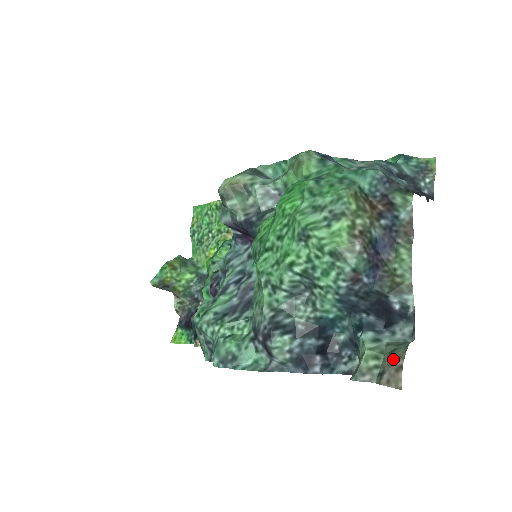
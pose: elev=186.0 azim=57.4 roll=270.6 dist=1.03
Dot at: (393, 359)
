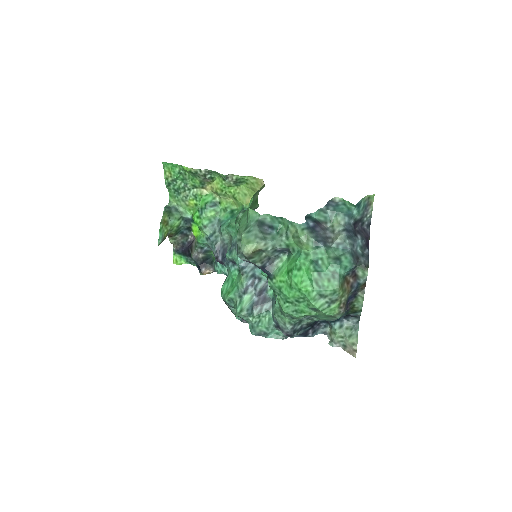
Dot at: (352, 344)
